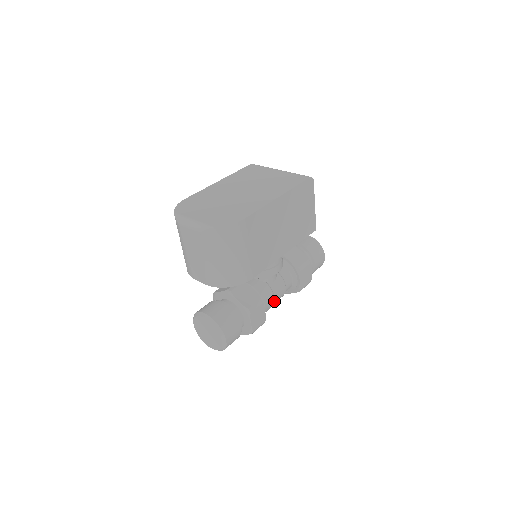
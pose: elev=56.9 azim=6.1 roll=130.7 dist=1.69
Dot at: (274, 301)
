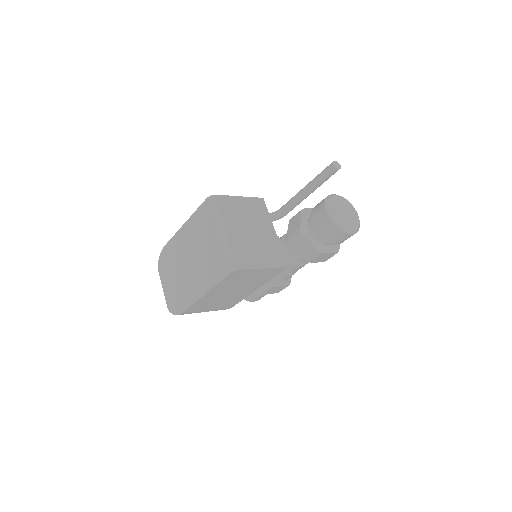
Dot at: (295, 272)
